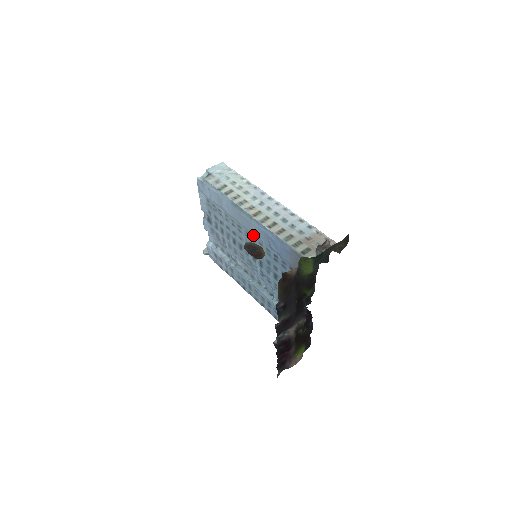
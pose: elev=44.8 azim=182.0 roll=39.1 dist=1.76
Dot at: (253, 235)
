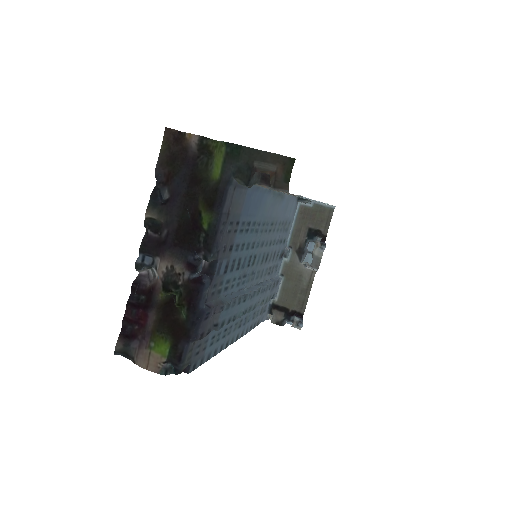
Dot at: (265, 219)
